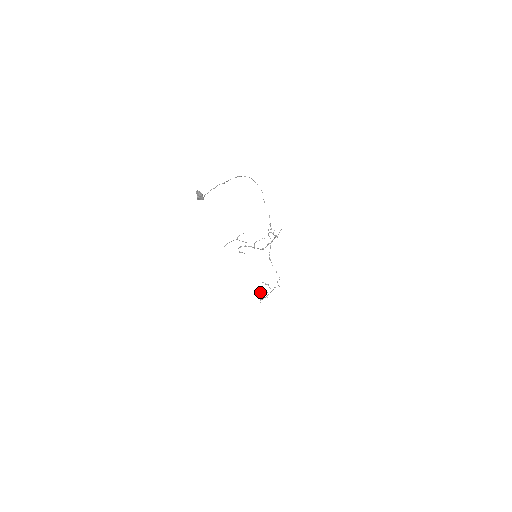
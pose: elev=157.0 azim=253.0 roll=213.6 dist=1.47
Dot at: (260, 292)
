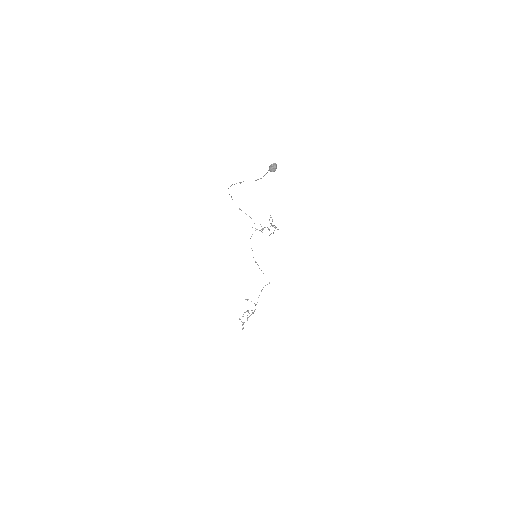
Dot at: occluded
